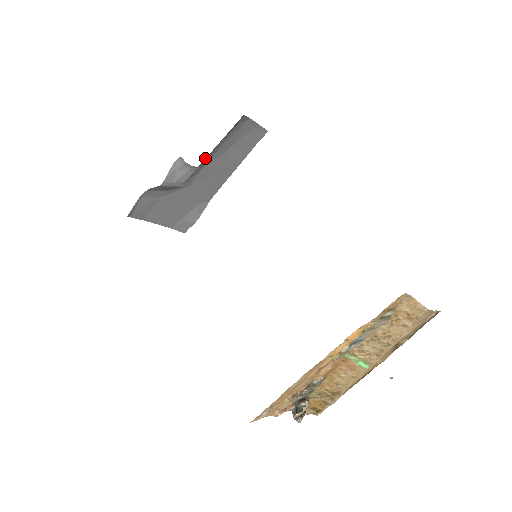
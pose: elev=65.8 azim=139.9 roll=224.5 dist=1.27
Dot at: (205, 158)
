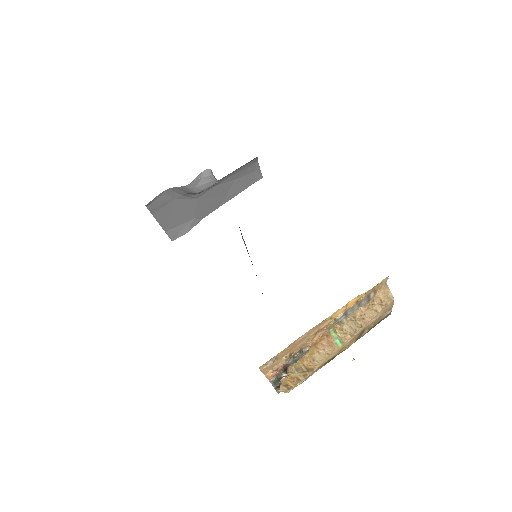
Dot at: (220, 179)
